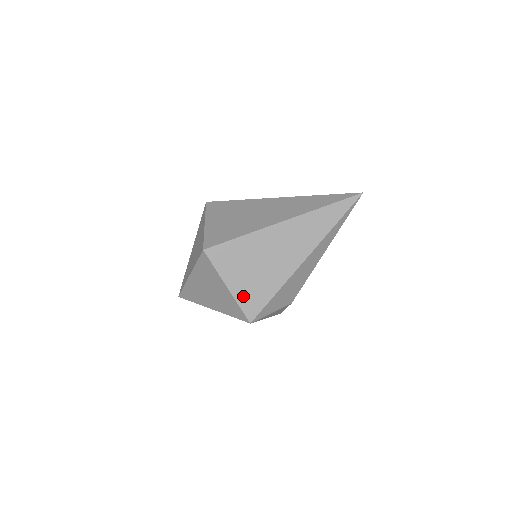
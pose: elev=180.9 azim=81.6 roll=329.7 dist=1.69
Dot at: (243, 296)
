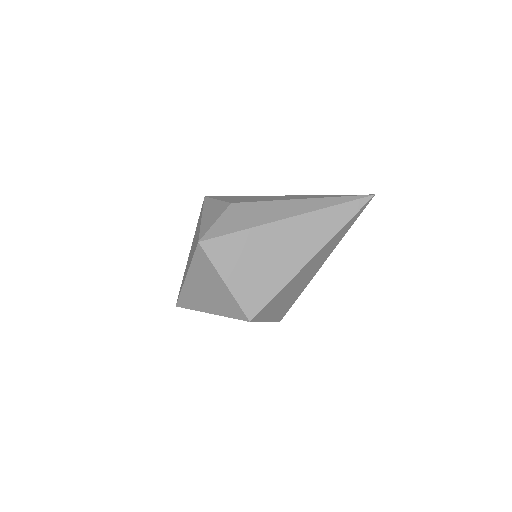
Dot at: (277, 316)
